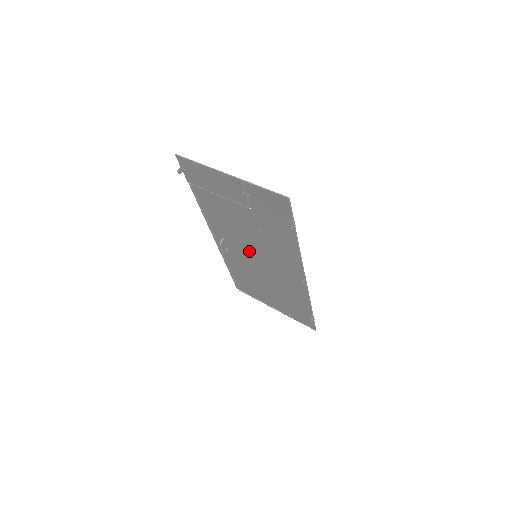
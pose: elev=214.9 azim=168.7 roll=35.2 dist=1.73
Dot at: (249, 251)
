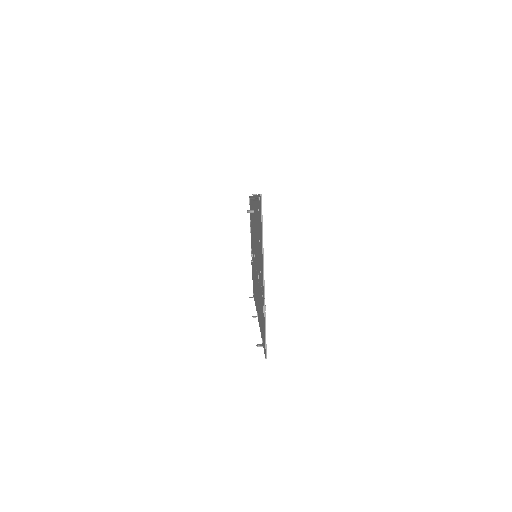
Dot at: occluded
